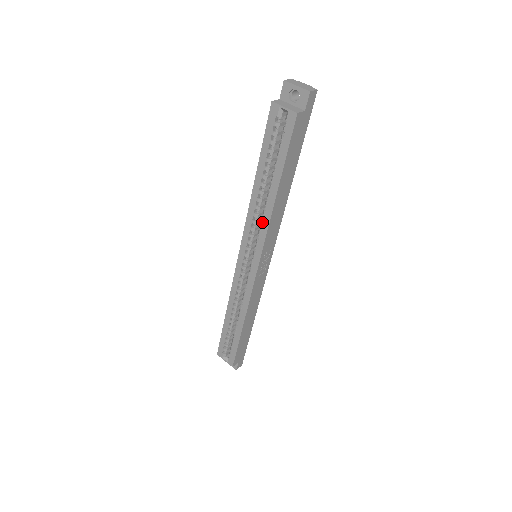
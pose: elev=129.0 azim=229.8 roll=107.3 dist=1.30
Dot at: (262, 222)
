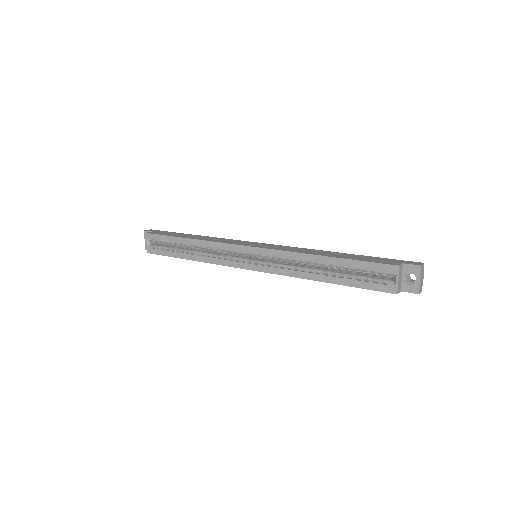
Dot at: (290, 267)
